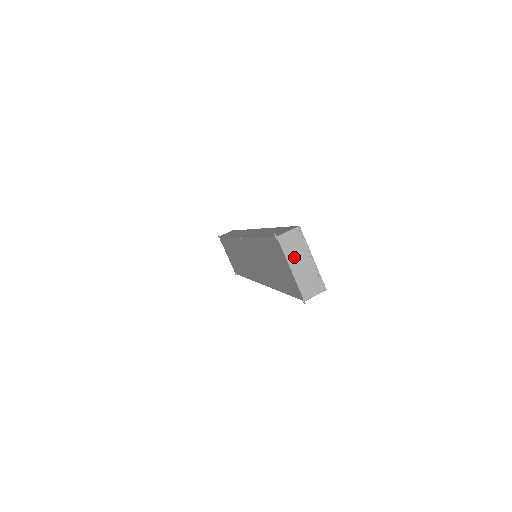
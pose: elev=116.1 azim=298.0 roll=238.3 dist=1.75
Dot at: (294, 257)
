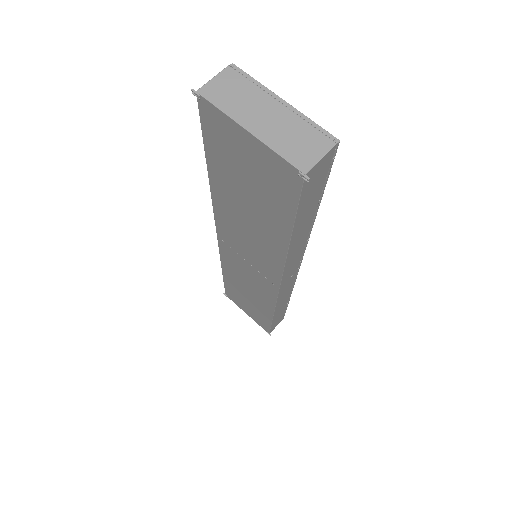
Dot at: (245, 110)
